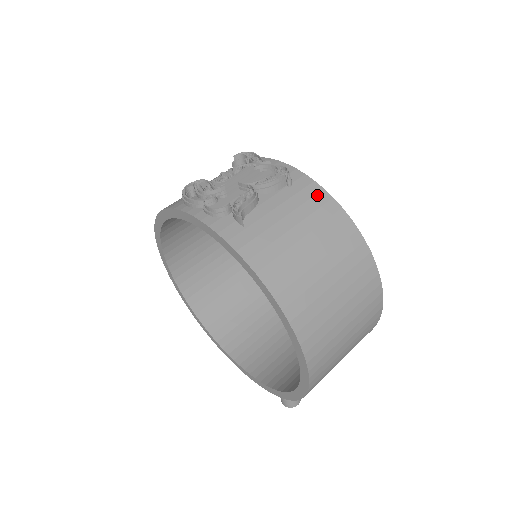
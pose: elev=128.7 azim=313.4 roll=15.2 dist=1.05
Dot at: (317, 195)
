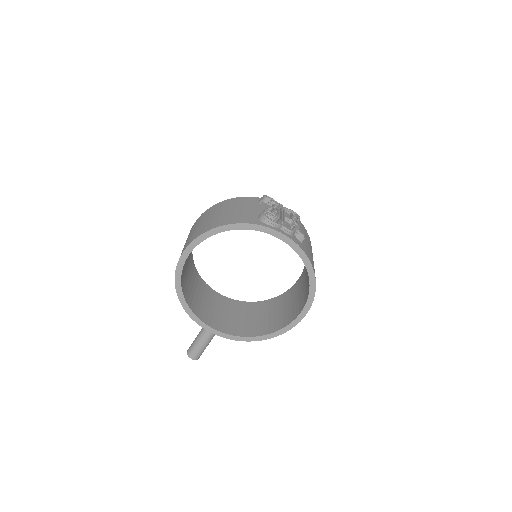
Dot at: (304, 229)
